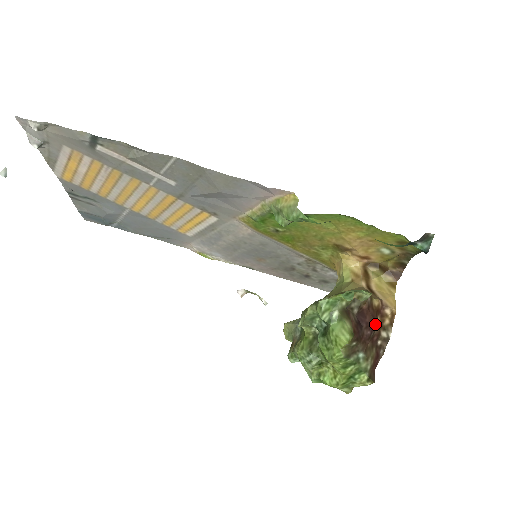
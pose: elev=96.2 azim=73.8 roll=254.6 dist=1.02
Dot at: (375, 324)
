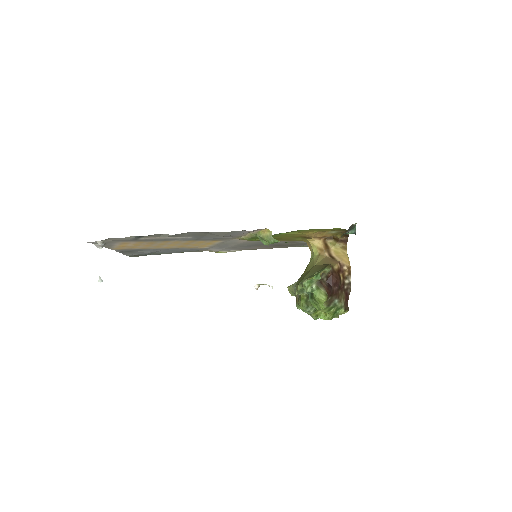
Dot at: (339, 281)
